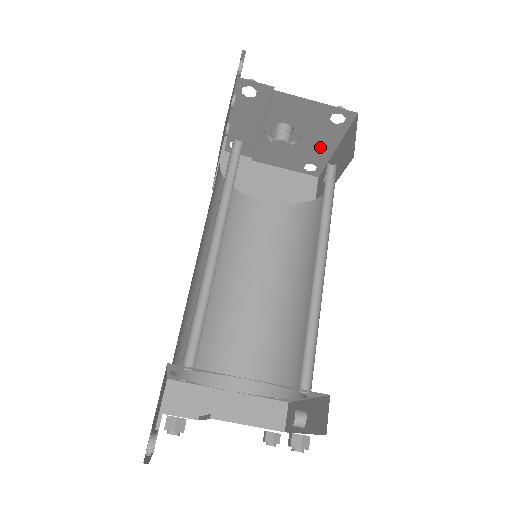
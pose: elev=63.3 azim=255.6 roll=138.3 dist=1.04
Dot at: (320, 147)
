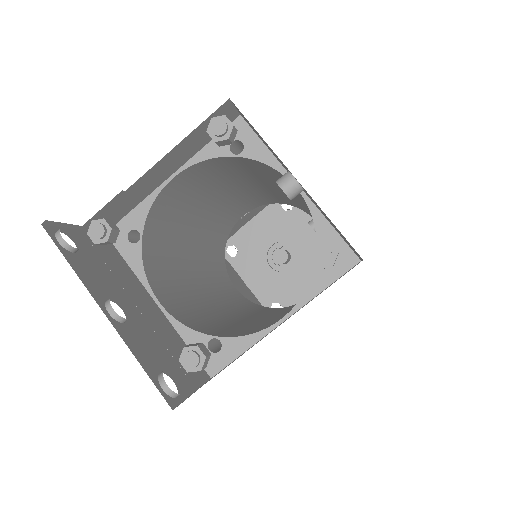
Dot at: (312, 237)
